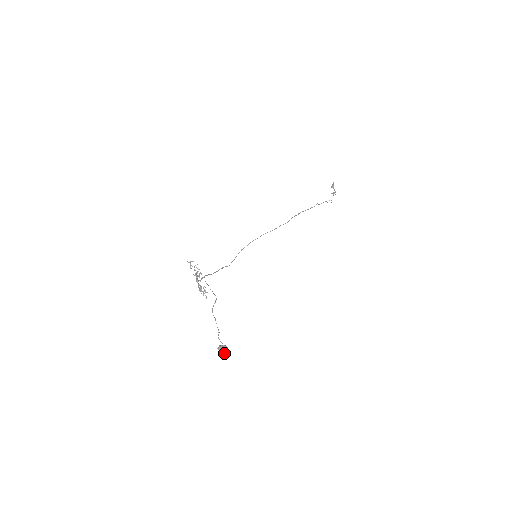
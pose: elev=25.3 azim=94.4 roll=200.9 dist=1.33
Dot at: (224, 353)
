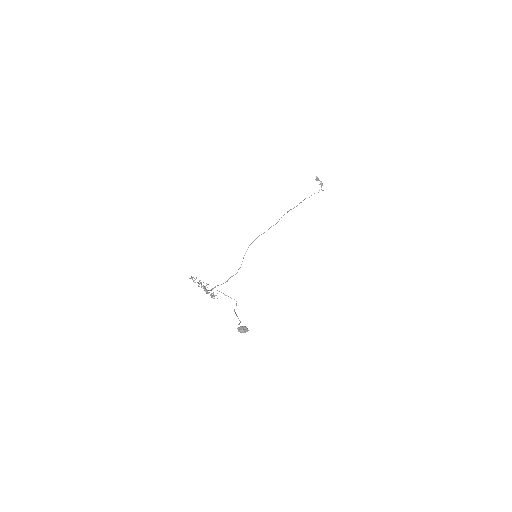
Dot at: (244, 332)
